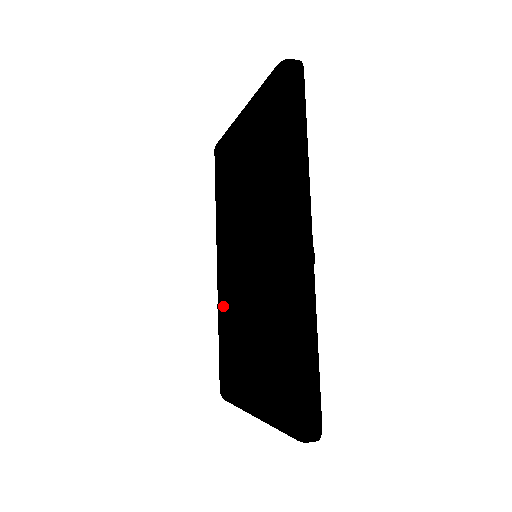
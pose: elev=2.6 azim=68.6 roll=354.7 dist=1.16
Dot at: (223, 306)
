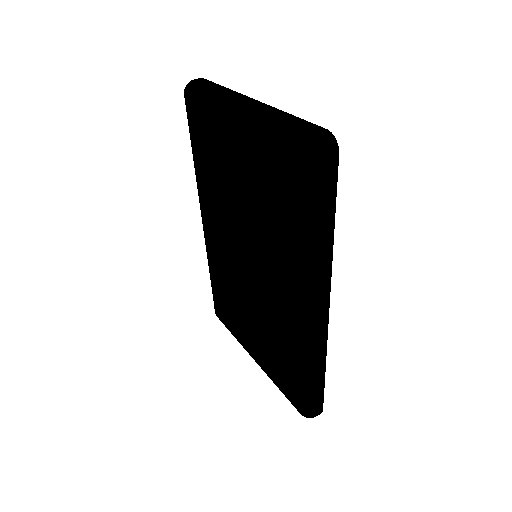
Dot at: (216, 265)
